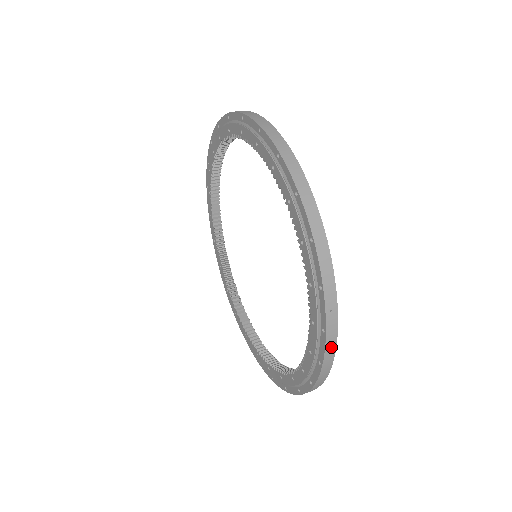
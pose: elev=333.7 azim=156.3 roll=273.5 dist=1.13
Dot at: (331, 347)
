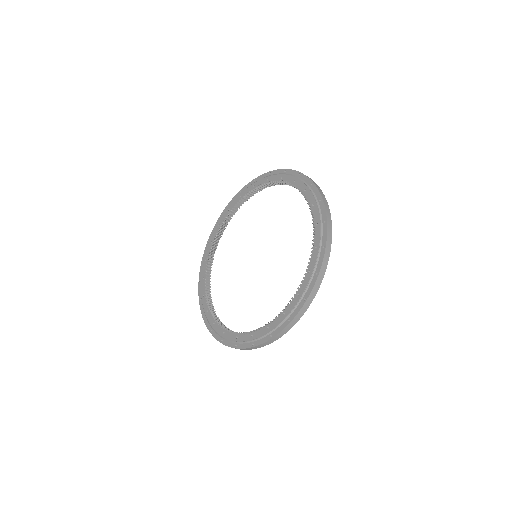
Dot at: occluded
